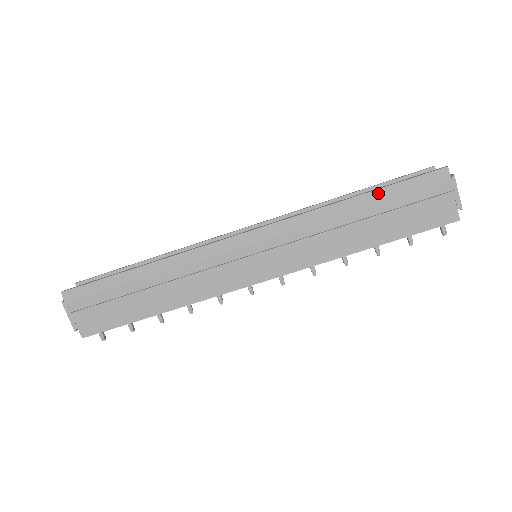
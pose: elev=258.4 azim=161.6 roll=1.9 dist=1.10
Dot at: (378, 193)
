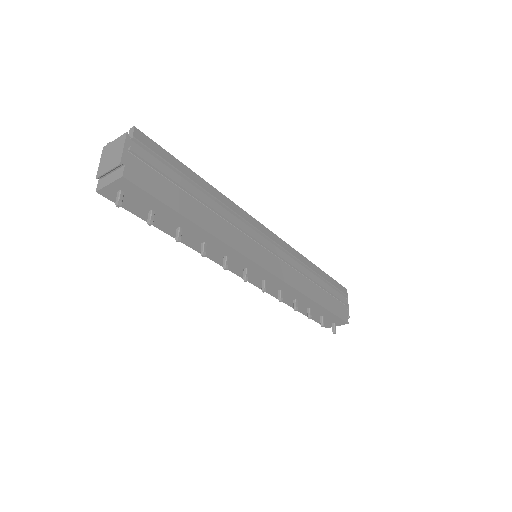
Dot at: (325, 274)
